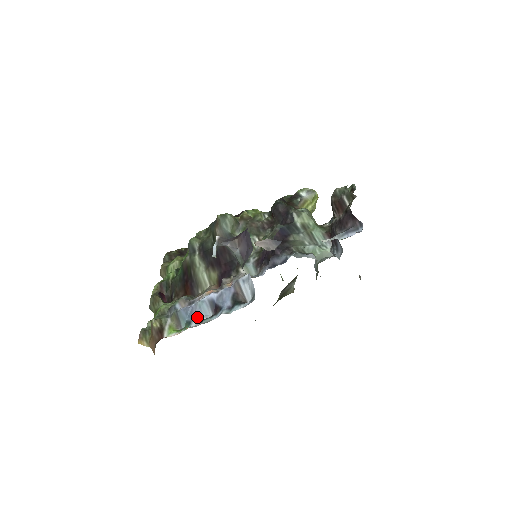
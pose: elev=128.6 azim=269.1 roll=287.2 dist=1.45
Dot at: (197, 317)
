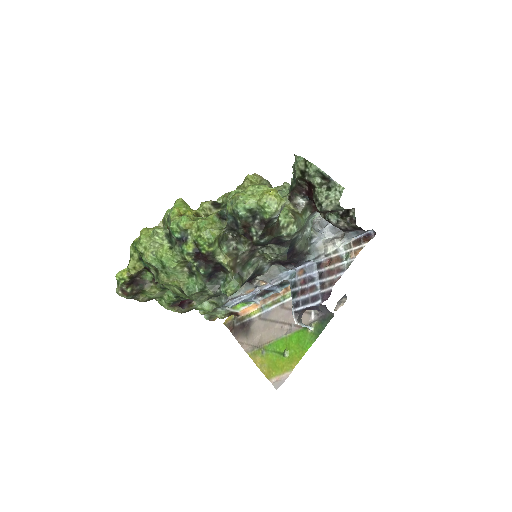
Dot at: (253, 298)
